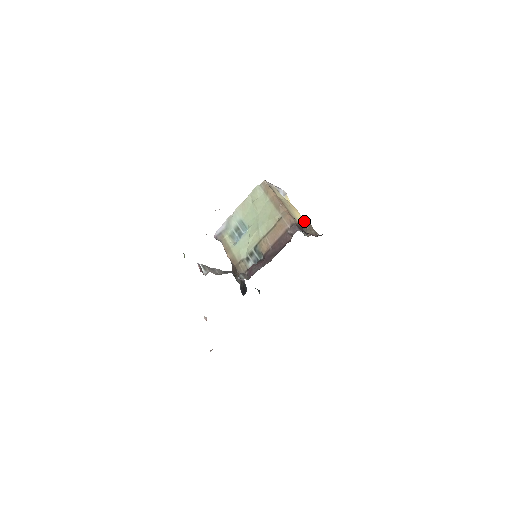
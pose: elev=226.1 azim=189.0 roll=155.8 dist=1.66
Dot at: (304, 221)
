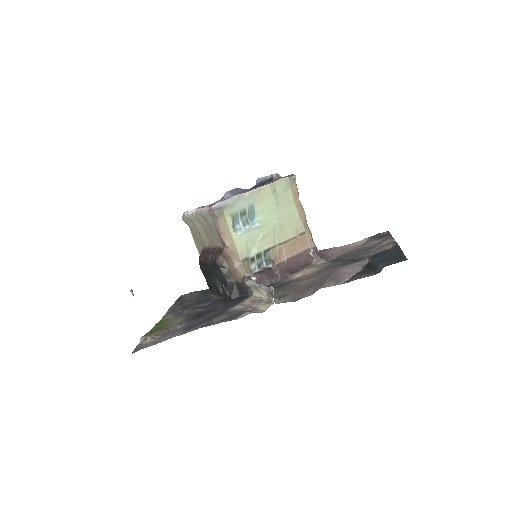
Dot at: occluded
